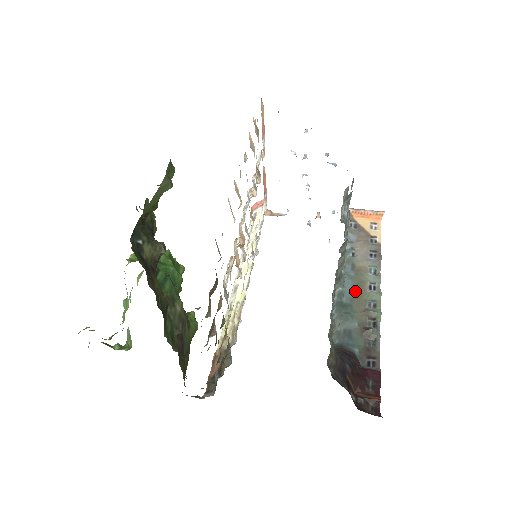
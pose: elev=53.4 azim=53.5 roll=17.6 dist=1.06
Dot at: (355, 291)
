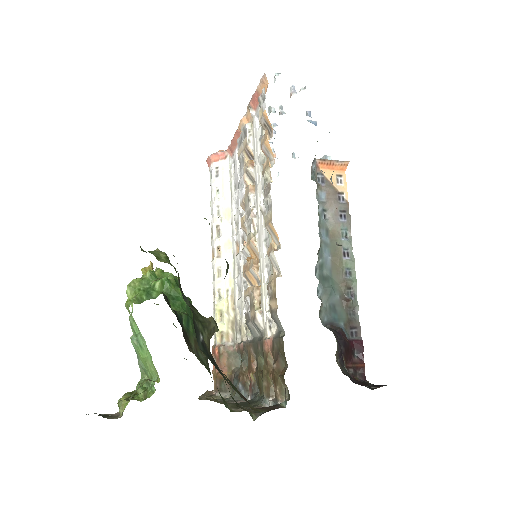
Dot at: (333, 261)
